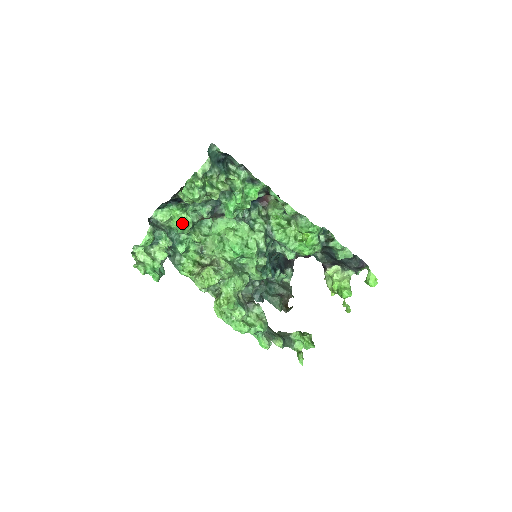
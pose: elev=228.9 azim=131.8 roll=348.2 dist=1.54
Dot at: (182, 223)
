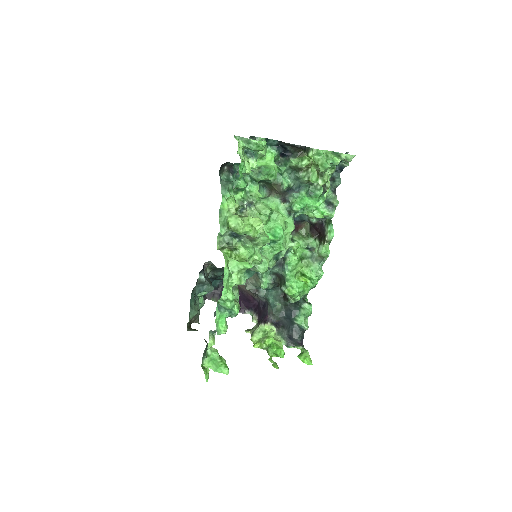
Dot at: (273, 169)
